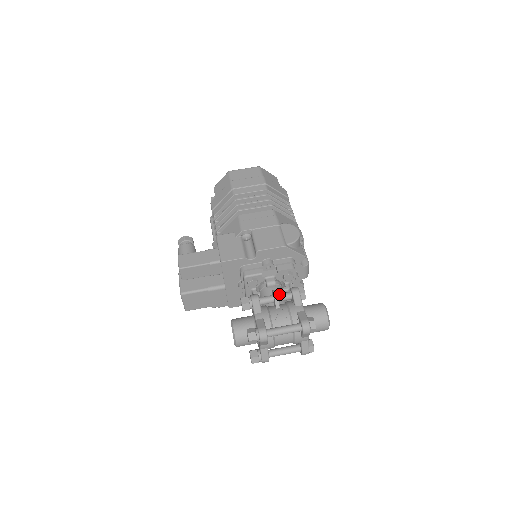
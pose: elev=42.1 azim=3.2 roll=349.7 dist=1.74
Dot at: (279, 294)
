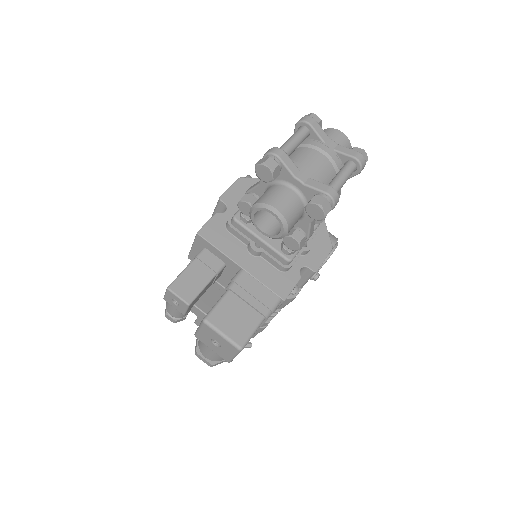
Dot at: occluded
